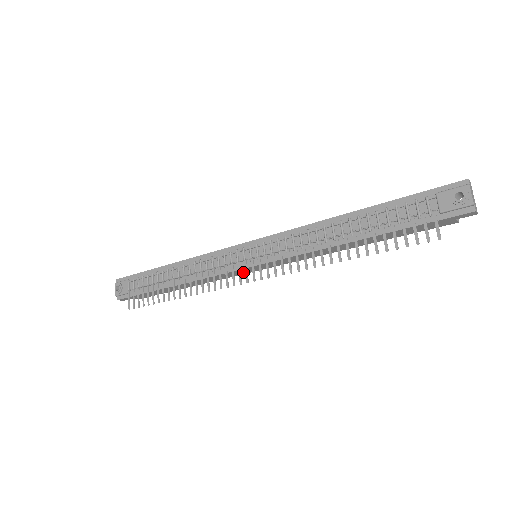
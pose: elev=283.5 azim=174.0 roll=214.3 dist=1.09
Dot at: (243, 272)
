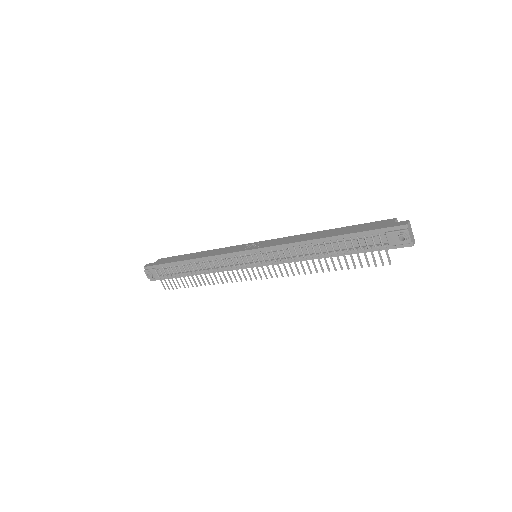
Dot at: occluded
